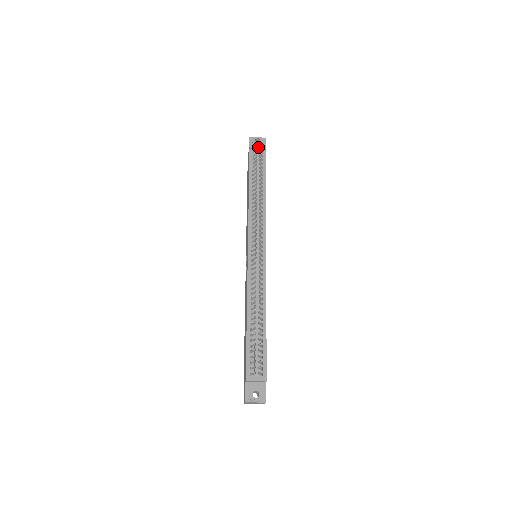
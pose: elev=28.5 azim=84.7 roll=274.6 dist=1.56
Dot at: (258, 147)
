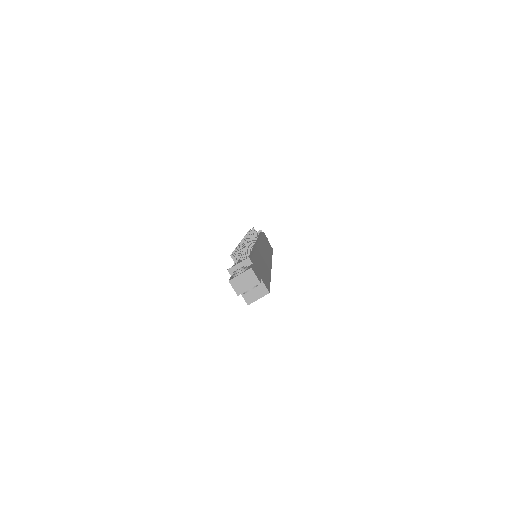
Dot at: occluded
